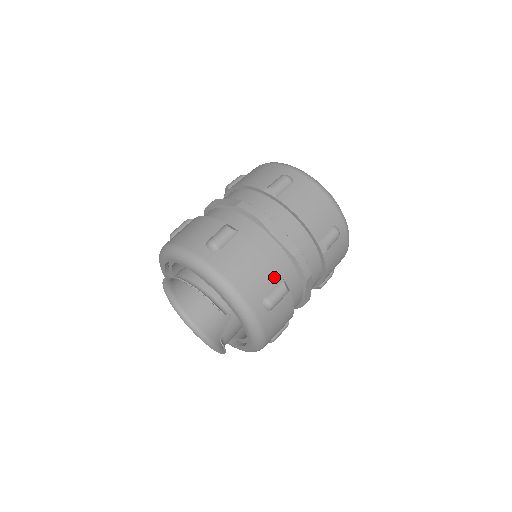
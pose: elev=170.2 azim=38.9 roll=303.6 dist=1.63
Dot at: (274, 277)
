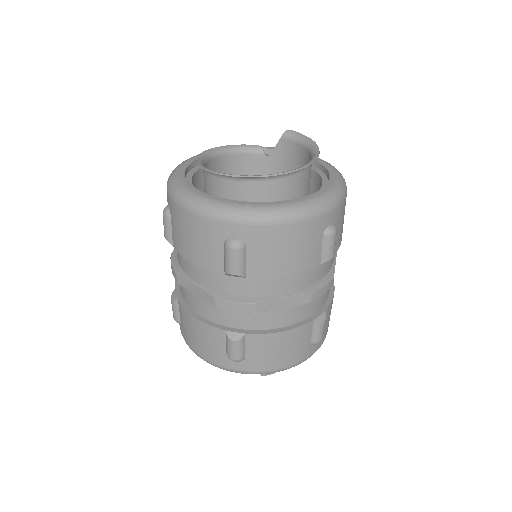
Dot at: (218, 334)
